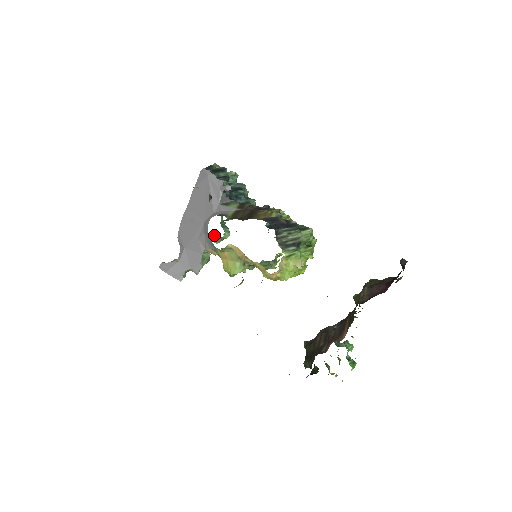
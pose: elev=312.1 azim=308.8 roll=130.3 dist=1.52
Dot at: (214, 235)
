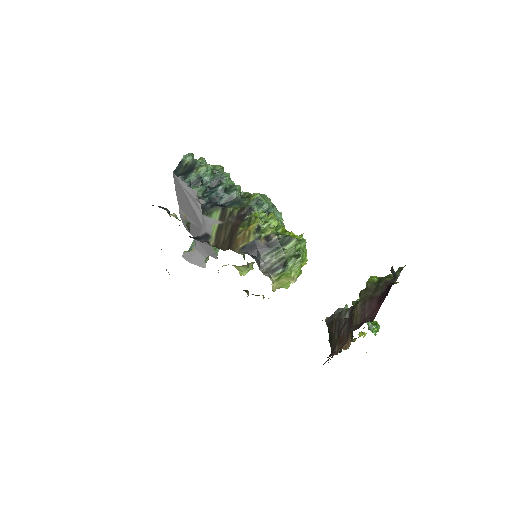
Dot at: occluded
